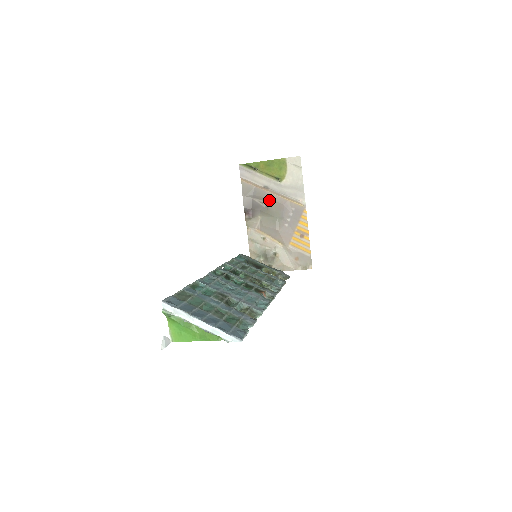
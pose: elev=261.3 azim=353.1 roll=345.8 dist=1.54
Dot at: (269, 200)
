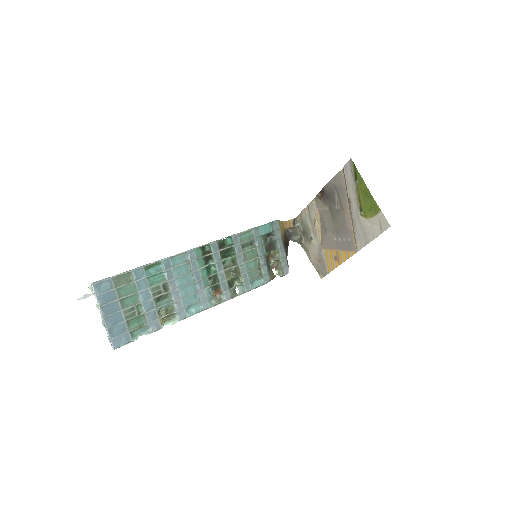
Dot at: (343, 210)
